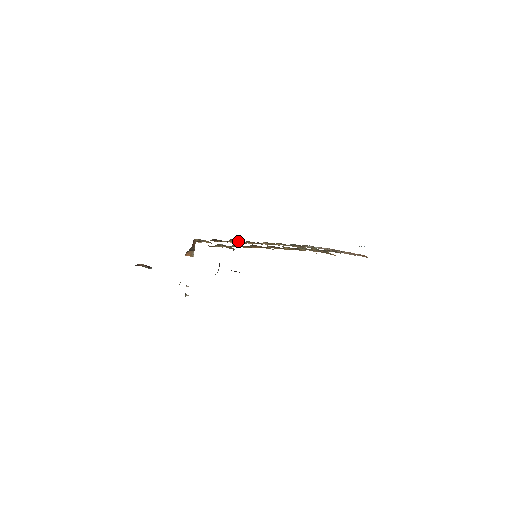
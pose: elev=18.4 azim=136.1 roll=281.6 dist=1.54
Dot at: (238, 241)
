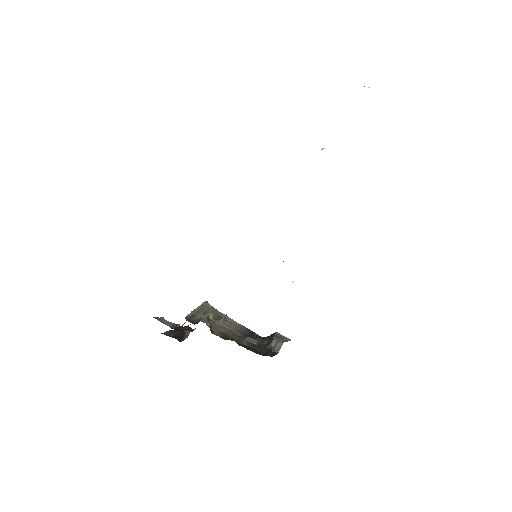
Dot at: occluded
